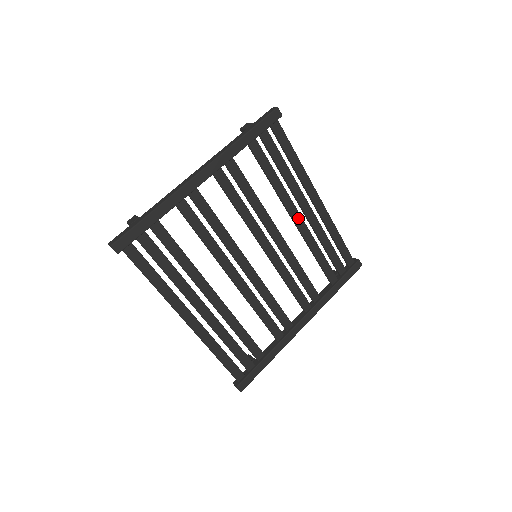
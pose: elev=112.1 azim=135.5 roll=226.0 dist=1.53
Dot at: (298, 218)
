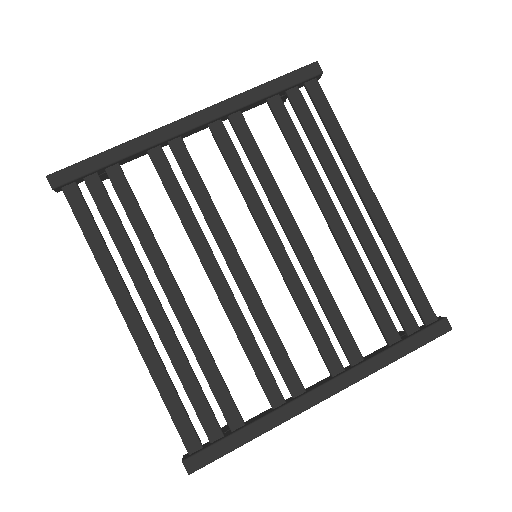
Dot at: (335, 218)
